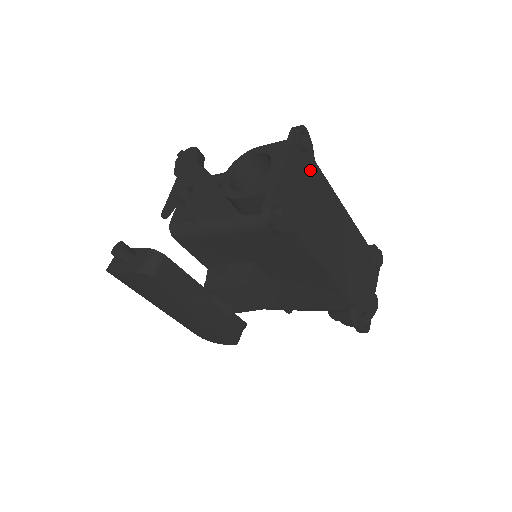
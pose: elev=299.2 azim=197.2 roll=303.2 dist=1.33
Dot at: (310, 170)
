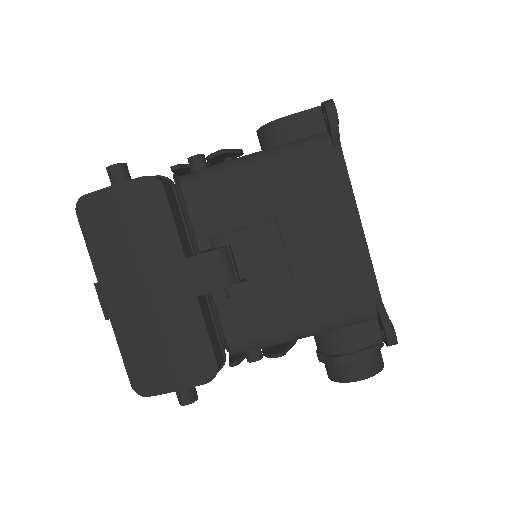
Dot at: occluded
